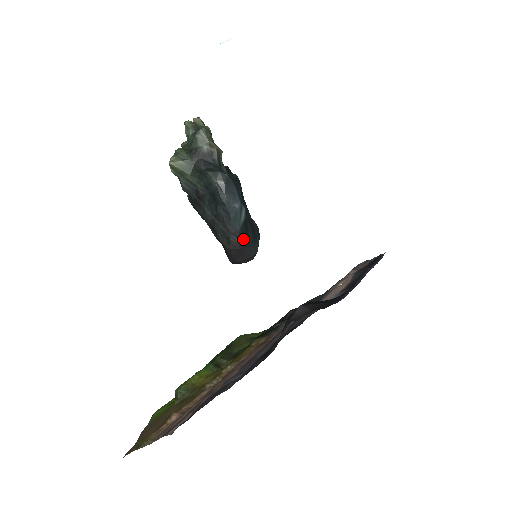
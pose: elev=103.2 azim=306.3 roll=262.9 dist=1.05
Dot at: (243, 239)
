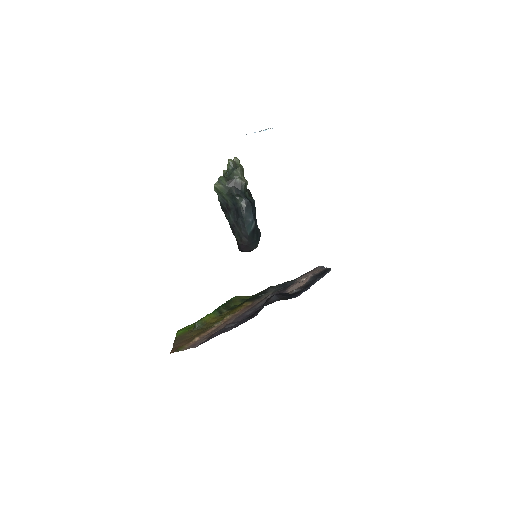
Dot at: (250, 240)
